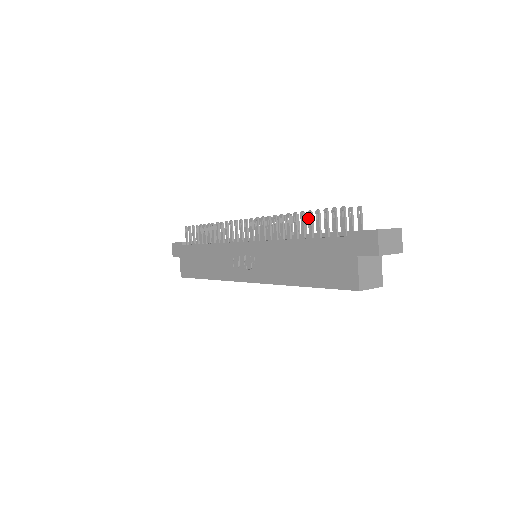
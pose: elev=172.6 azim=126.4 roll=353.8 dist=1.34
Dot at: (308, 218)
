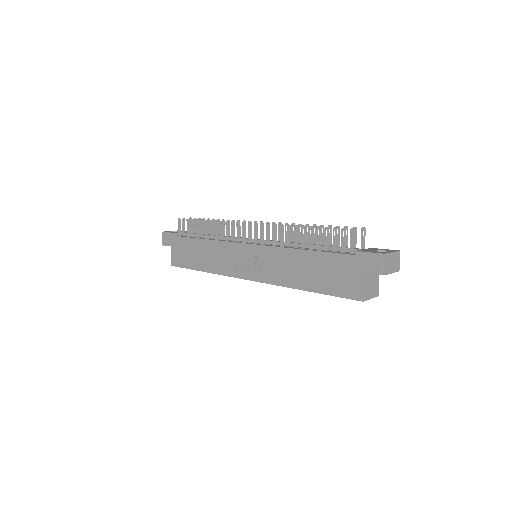
Dot at: (317, 233)
